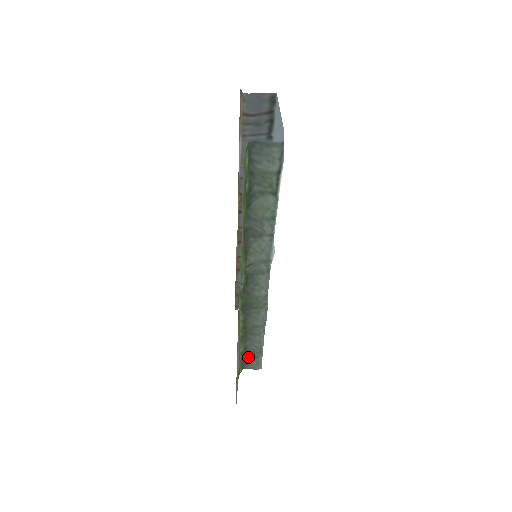
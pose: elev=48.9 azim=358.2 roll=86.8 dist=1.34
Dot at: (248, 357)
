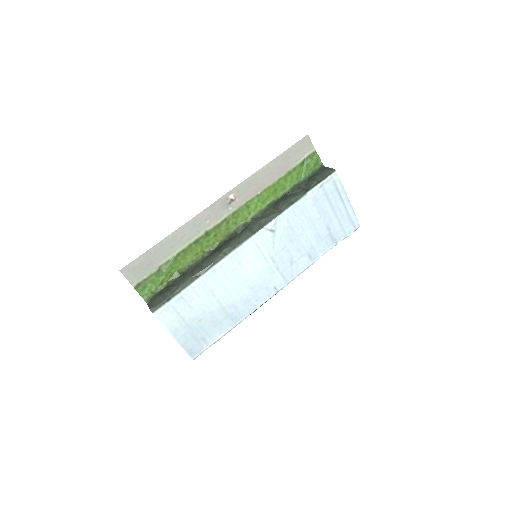
Dot at: (164, 293)
